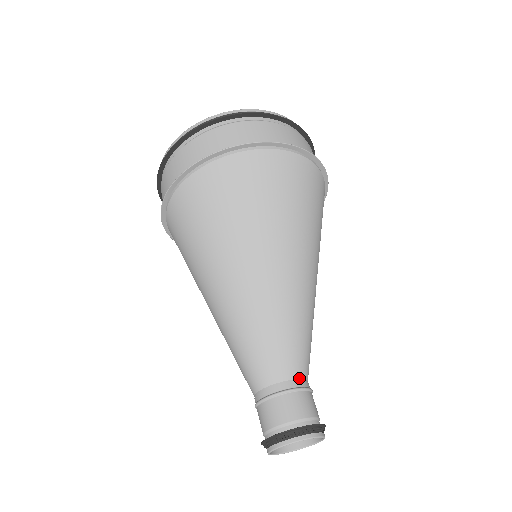
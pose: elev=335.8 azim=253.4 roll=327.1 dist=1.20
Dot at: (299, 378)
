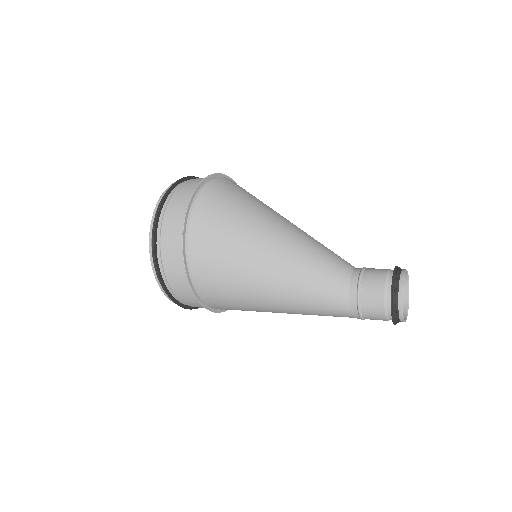
Dot at: occluded
